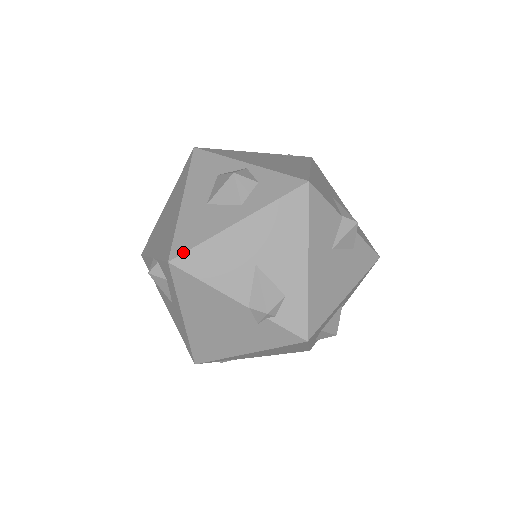
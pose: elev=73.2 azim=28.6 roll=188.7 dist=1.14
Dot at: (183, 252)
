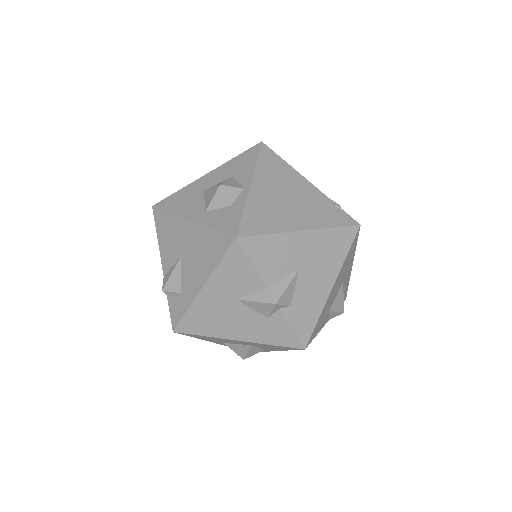
Dot at: (160, 208)
